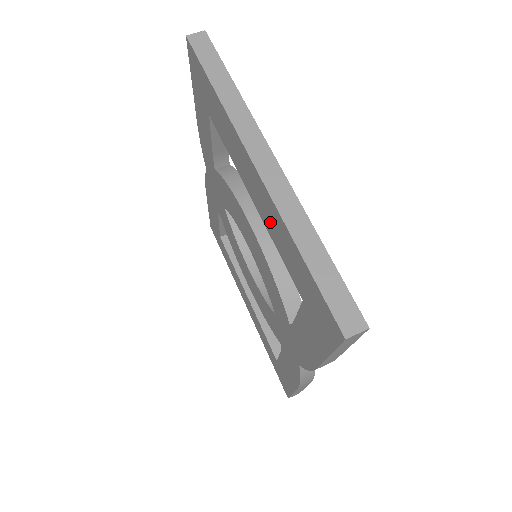
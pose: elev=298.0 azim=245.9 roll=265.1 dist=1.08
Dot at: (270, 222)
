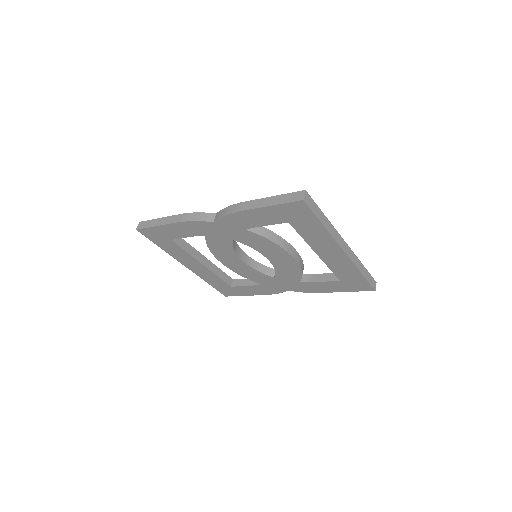
Dot at: (336, 264)
